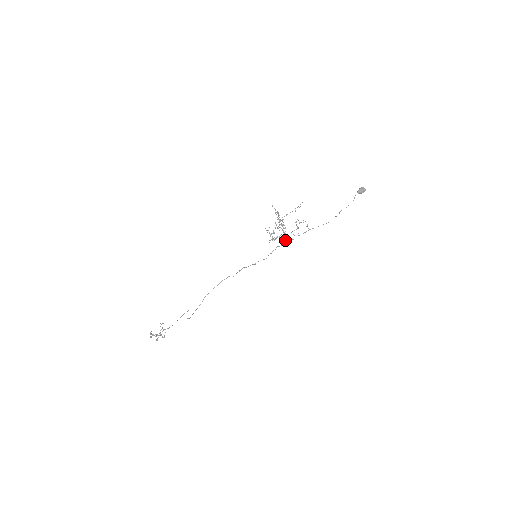
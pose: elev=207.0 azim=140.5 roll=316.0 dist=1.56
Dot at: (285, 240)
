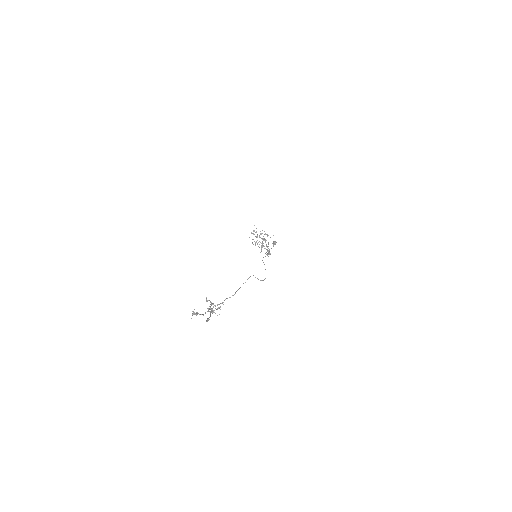
Dot at: (268, 250)
